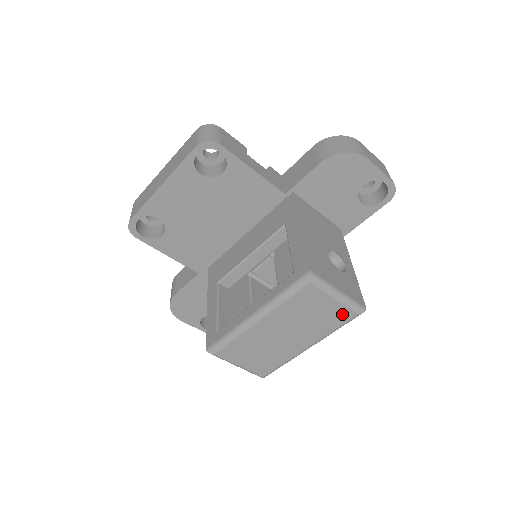
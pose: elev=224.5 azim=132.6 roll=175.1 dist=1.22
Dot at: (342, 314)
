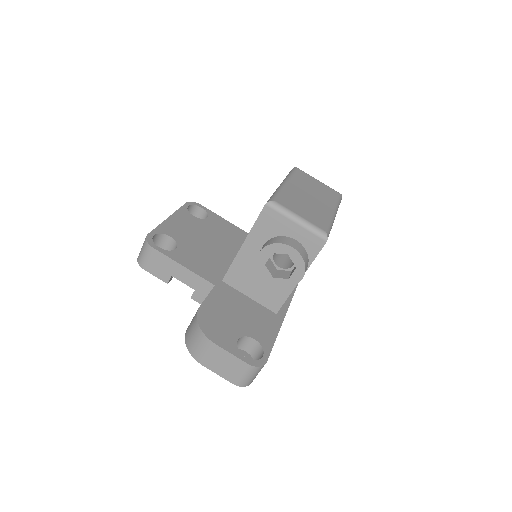
Dot at: (331, 191)
